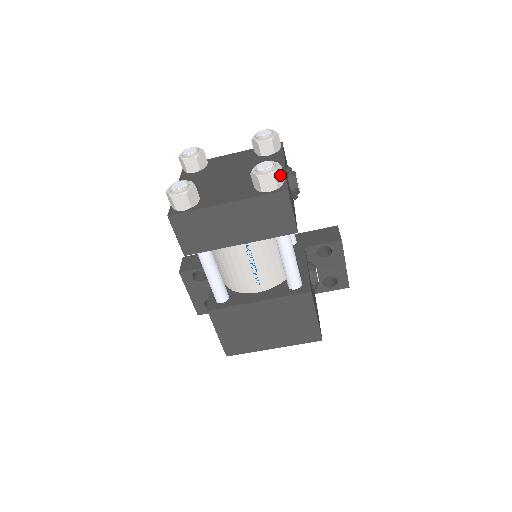
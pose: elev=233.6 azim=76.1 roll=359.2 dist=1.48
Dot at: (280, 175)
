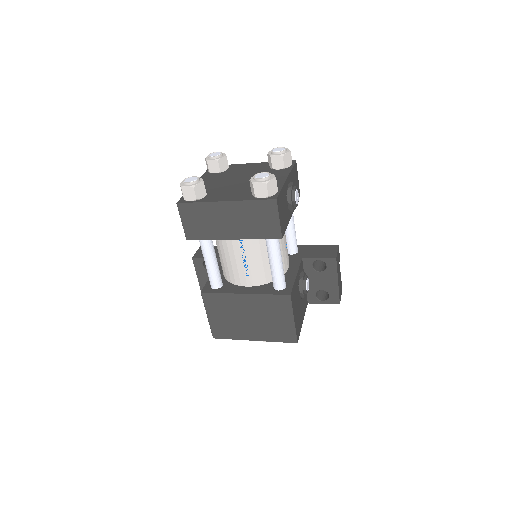
Dot at: (273, 186)
